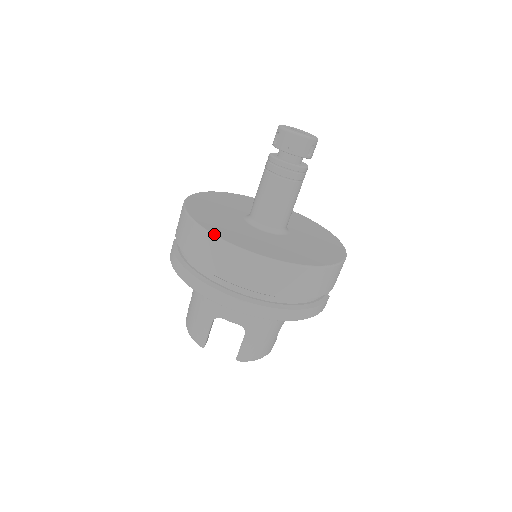
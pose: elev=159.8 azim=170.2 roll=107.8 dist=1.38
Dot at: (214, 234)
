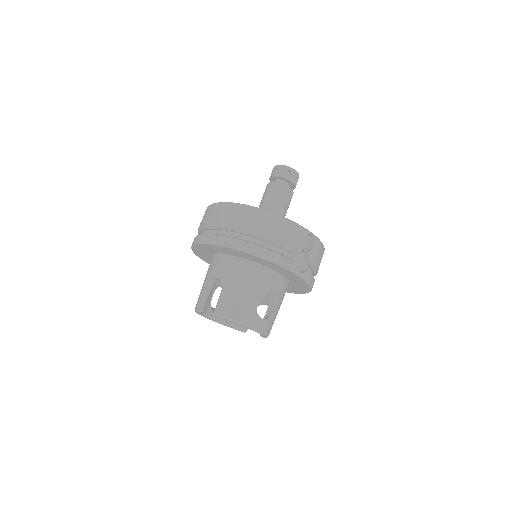
Dot at: occluded
